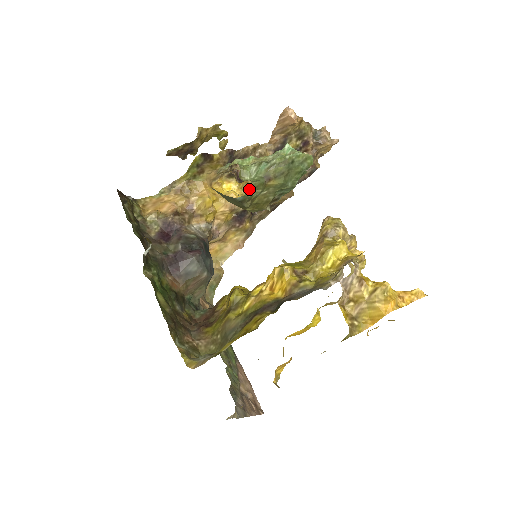
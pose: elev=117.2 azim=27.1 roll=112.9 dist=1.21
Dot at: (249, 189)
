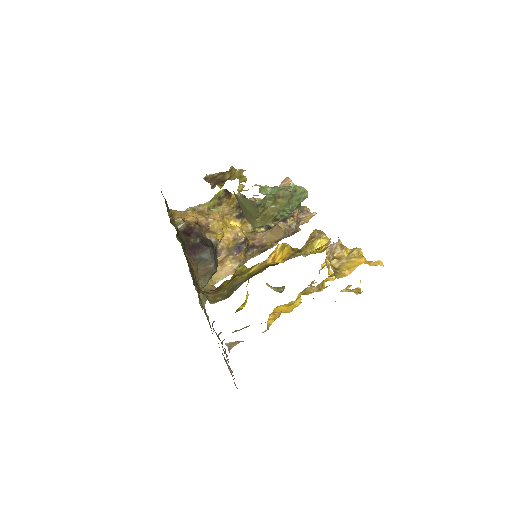
Dot at: (265, 198)
